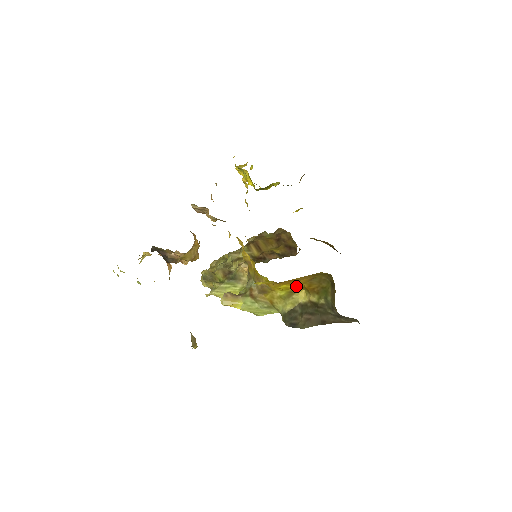
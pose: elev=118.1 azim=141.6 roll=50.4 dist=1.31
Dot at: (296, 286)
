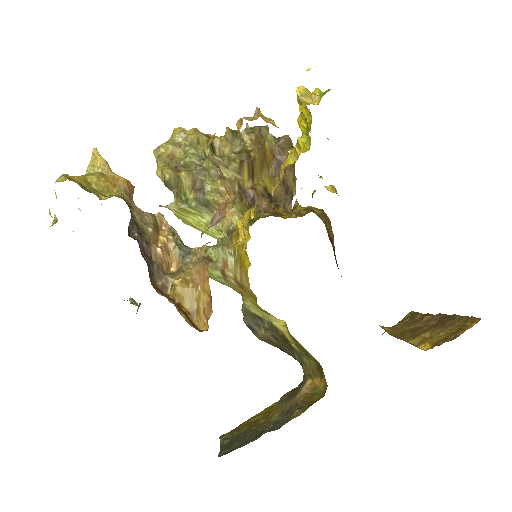
Dot at: occluded
